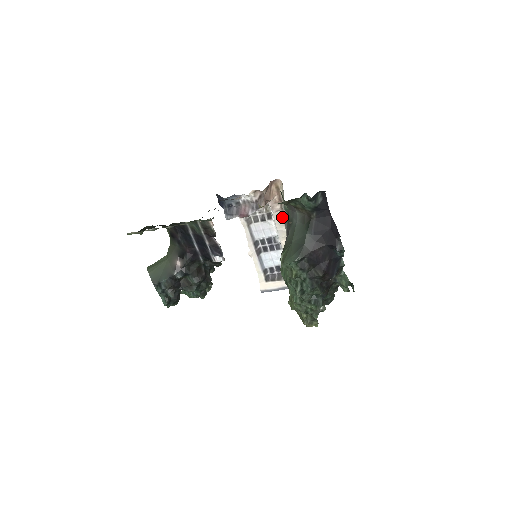
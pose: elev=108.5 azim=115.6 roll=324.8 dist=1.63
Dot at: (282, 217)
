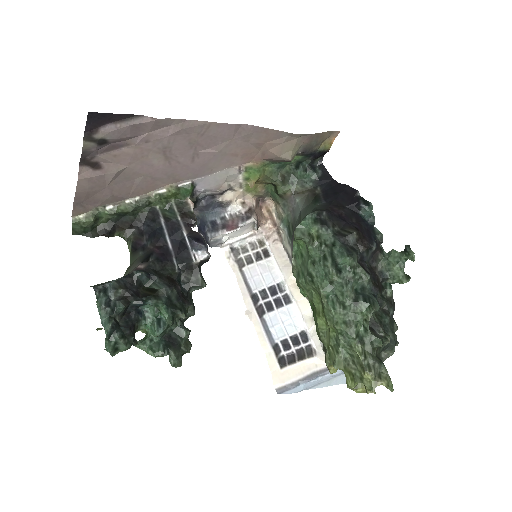
Dot at: (282, 248)
